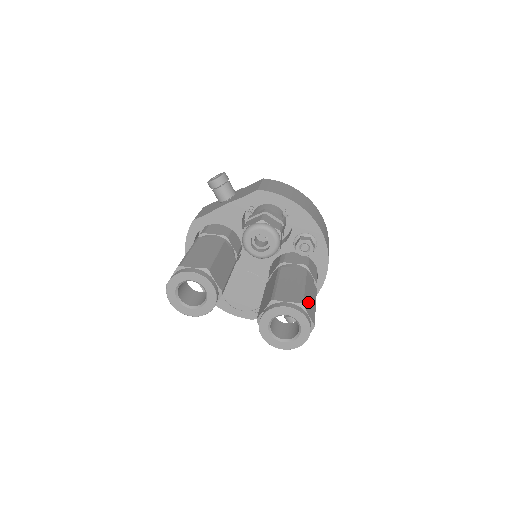
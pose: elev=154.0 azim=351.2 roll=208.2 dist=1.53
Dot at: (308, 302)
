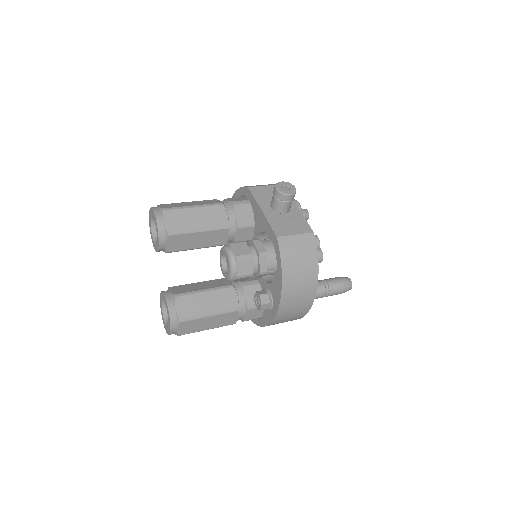
Dot at: (194, 324)
